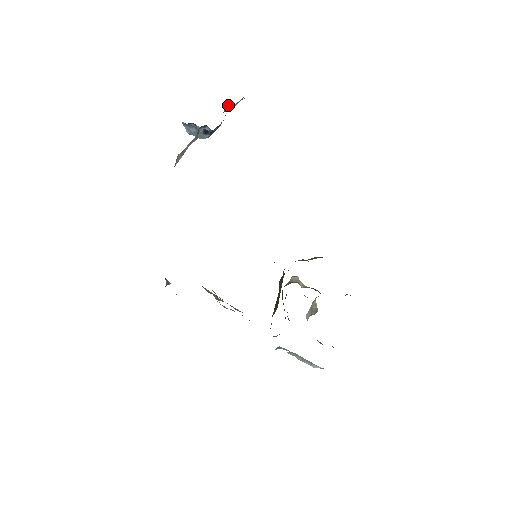
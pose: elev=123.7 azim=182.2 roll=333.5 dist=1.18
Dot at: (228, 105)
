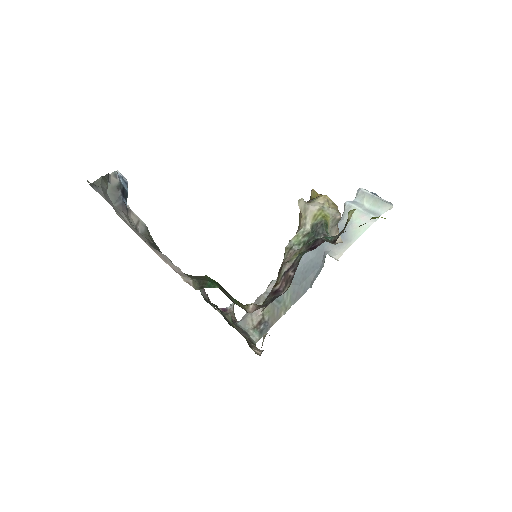
Dot at: occluded
